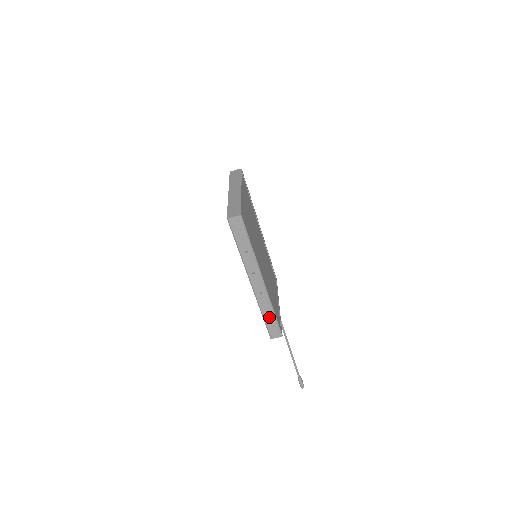
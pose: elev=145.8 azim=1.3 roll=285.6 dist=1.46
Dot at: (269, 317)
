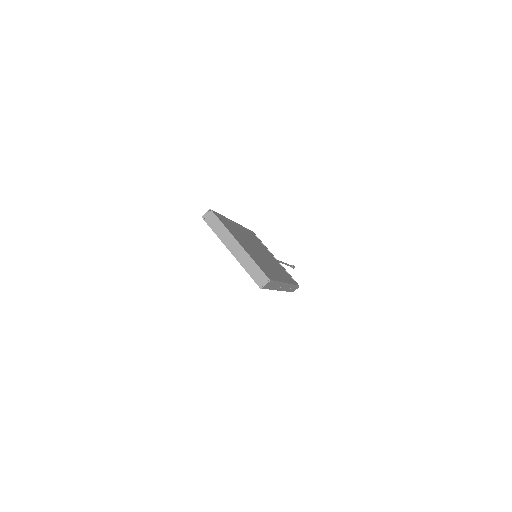
Dot at: (291, 289)
